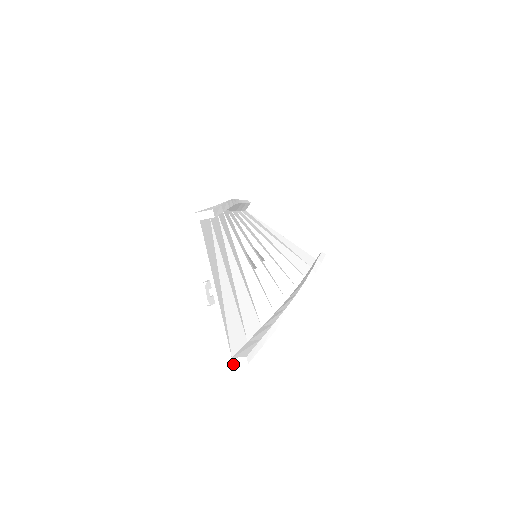
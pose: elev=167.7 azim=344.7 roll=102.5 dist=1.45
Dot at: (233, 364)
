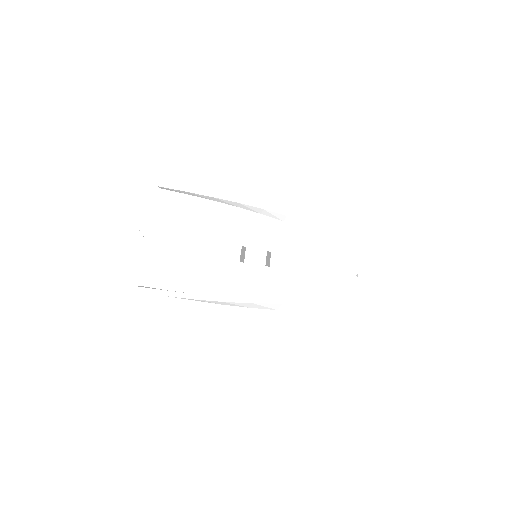
Dot at: occluded
